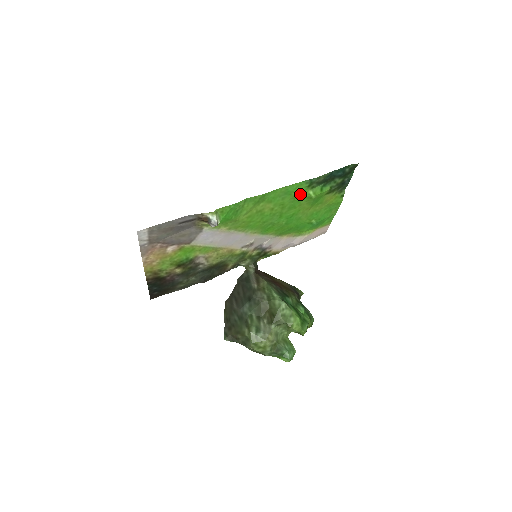
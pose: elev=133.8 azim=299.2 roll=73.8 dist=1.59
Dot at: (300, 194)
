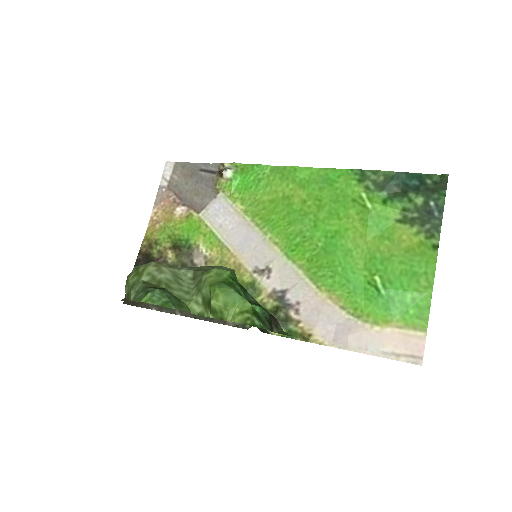
Dot at: (346, 192)
